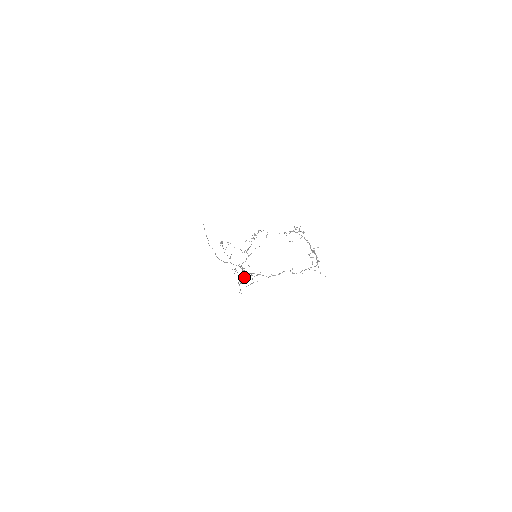
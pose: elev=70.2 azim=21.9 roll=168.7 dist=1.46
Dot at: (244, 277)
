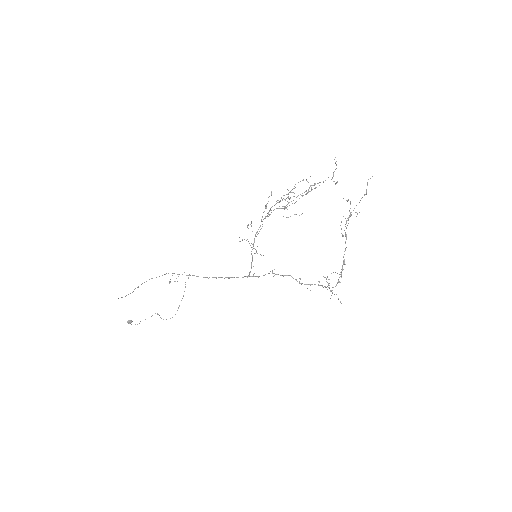
Dot at: occluded
